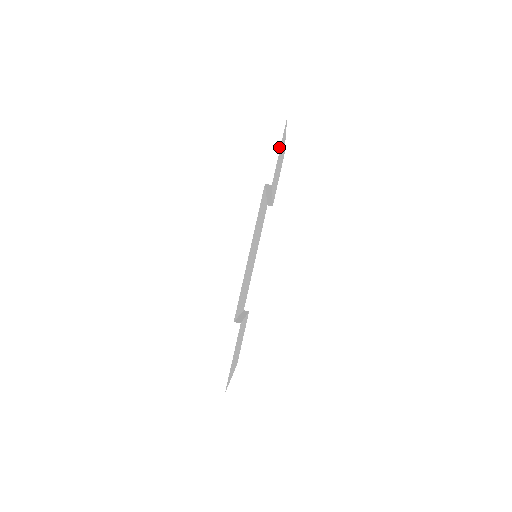
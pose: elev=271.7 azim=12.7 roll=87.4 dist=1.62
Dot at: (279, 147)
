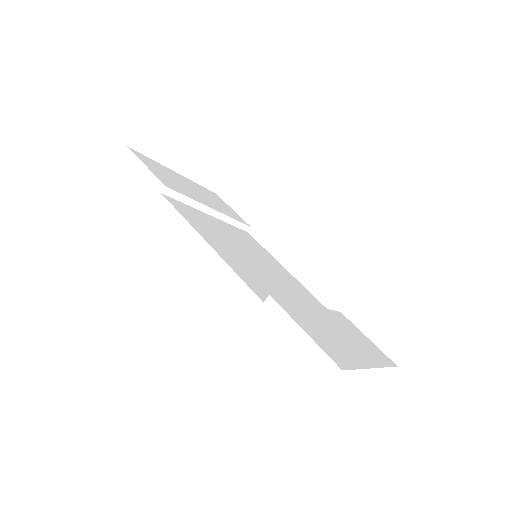
Dot at: (143, 165)
